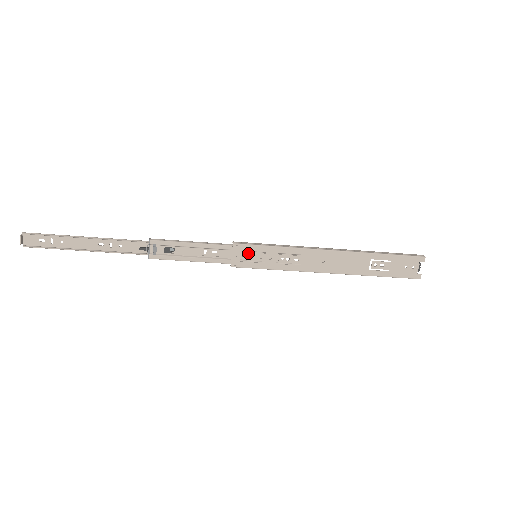
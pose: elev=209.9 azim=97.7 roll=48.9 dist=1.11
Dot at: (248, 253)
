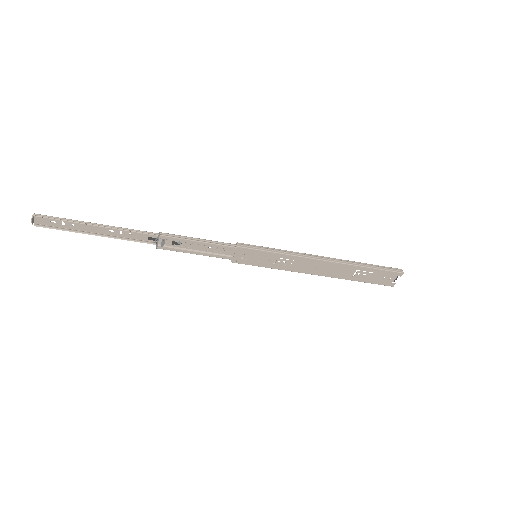
Dot at: (249, 254)
